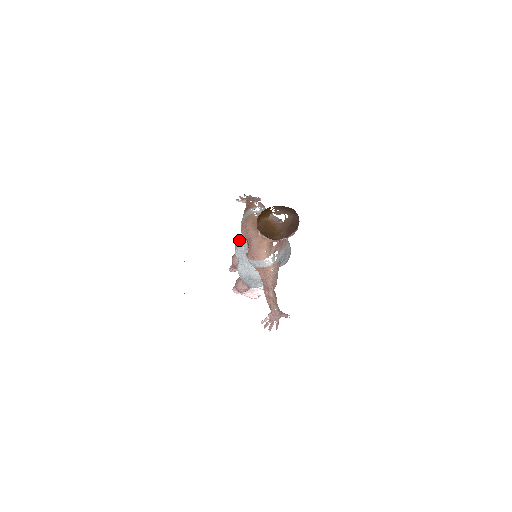
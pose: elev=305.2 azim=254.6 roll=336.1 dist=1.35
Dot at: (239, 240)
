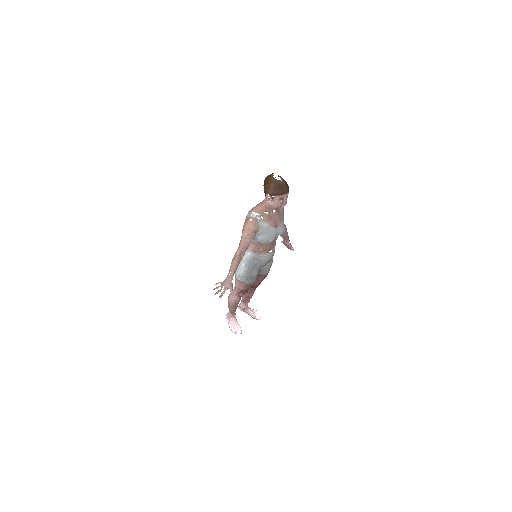
Dot at: occluded
